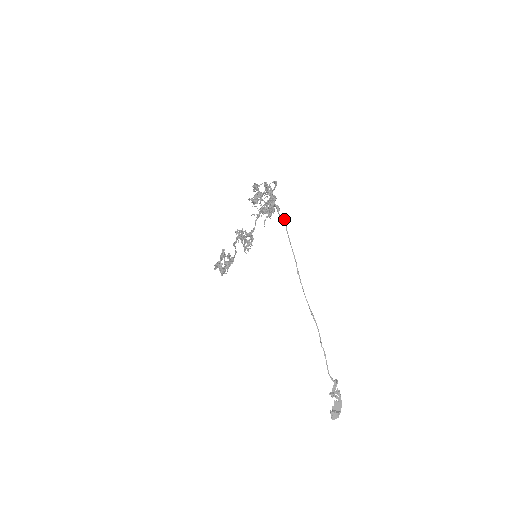
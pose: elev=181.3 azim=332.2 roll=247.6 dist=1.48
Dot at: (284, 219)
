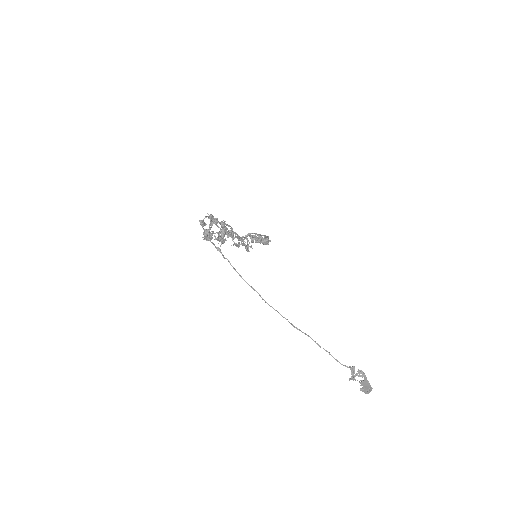
Dot at: occluded
